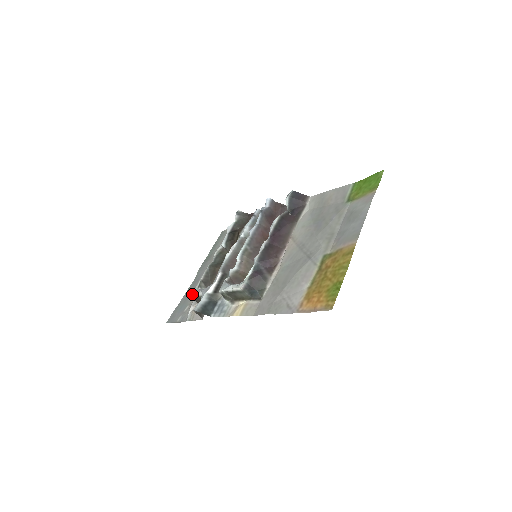
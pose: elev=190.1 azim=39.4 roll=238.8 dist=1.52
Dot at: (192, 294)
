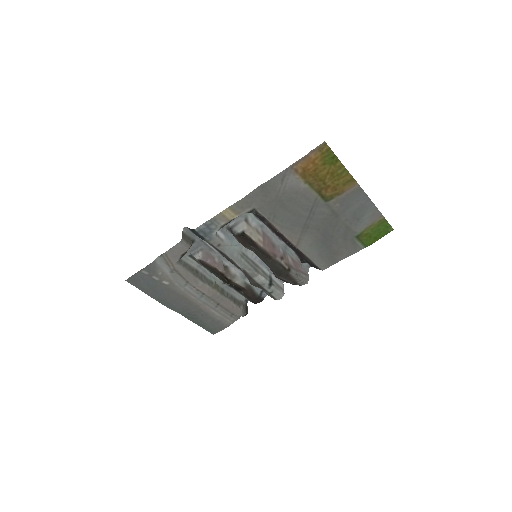
Dot at: occluded
